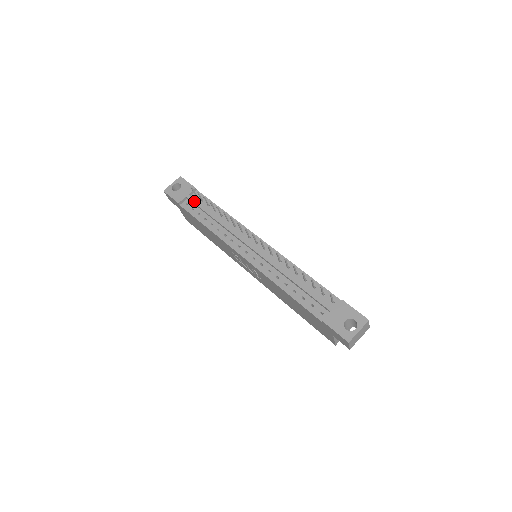
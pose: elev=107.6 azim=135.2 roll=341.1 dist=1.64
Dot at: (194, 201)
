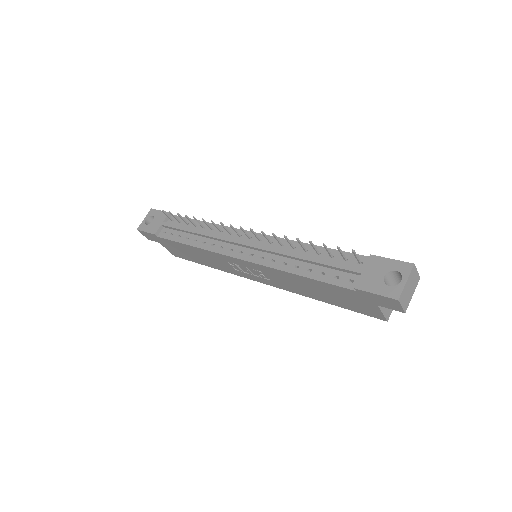
Dot at: (170, 225)
